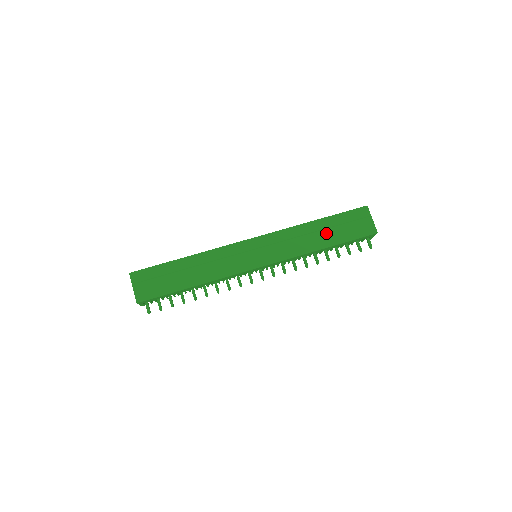
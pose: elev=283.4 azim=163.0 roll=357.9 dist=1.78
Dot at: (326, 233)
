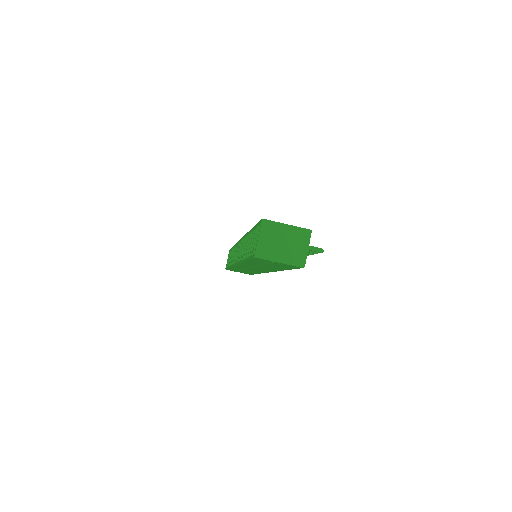
Dot at: (267, 266)
